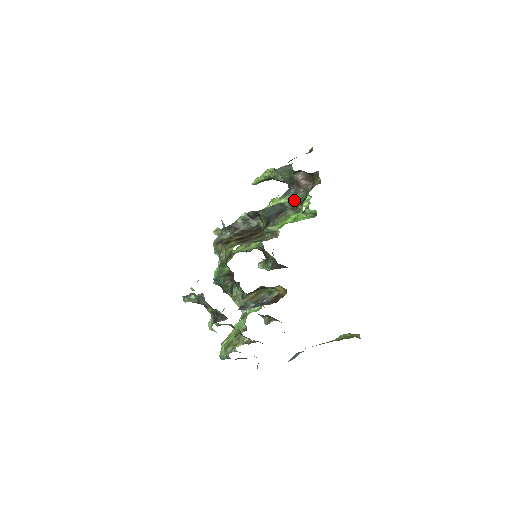
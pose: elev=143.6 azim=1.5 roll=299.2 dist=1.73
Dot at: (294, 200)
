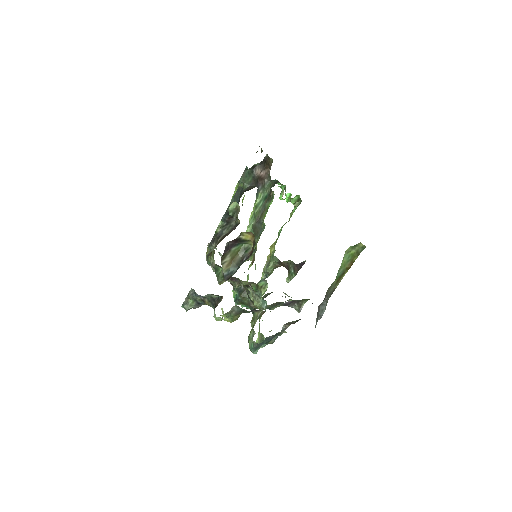
Dot at: (266, 193)
